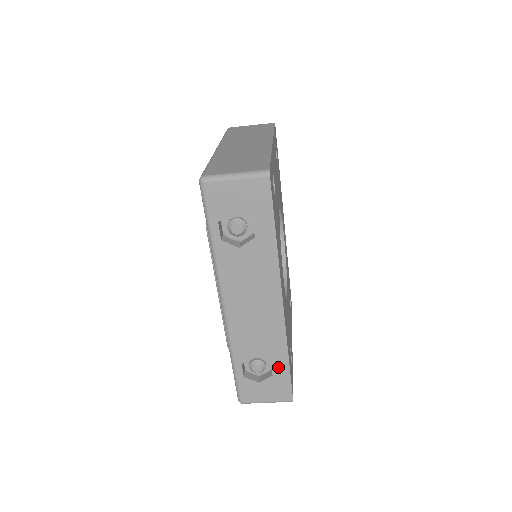
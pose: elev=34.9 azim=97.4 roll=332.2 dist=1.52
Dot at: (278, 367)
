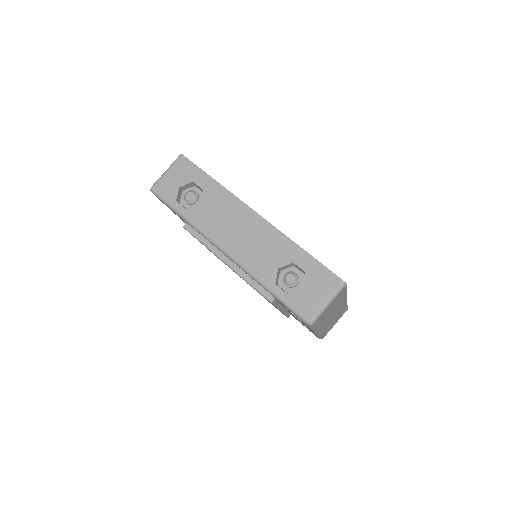
Dot at: (302, 262)
